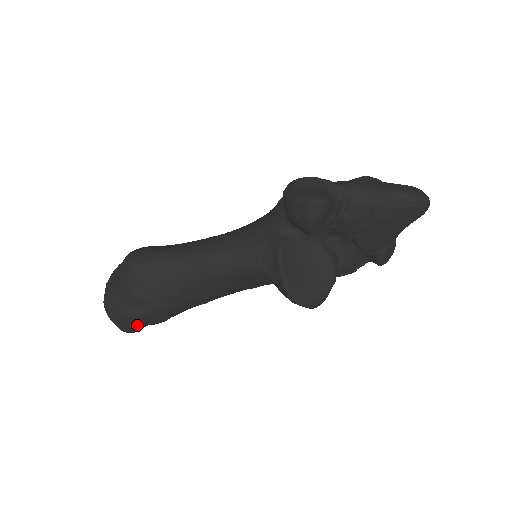
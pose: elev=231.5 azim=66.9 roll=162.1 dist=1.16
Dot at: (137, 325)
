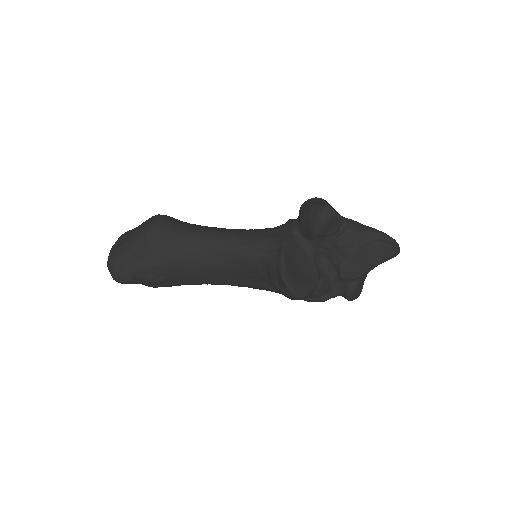
Dot at: (134, 274)
